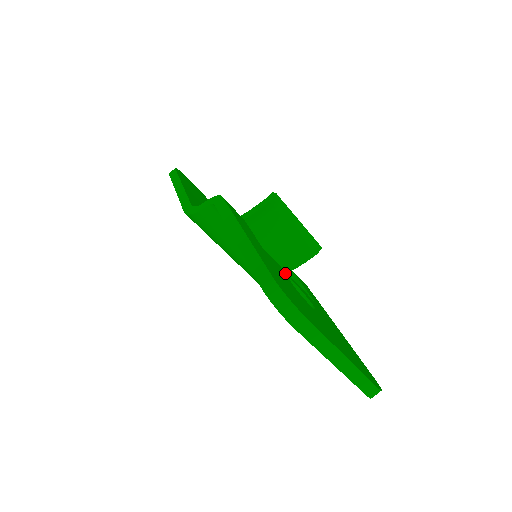
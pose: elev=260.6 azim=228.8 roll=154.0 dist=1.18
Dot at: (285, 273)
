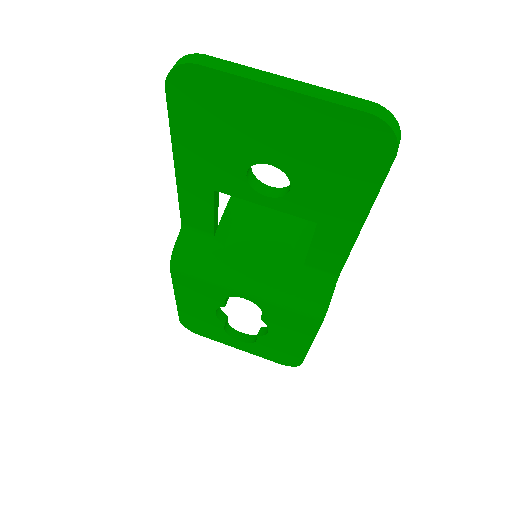
Dot at: occluded
